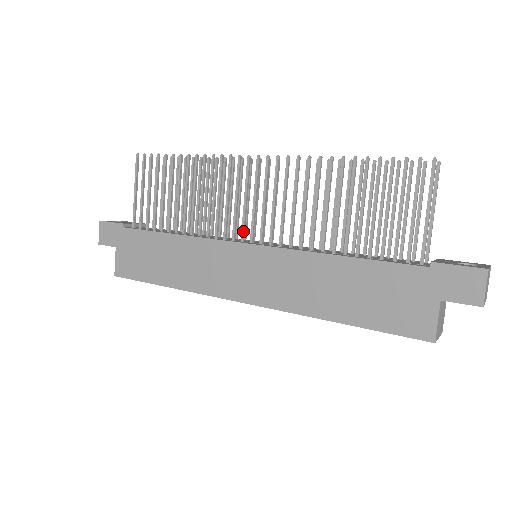
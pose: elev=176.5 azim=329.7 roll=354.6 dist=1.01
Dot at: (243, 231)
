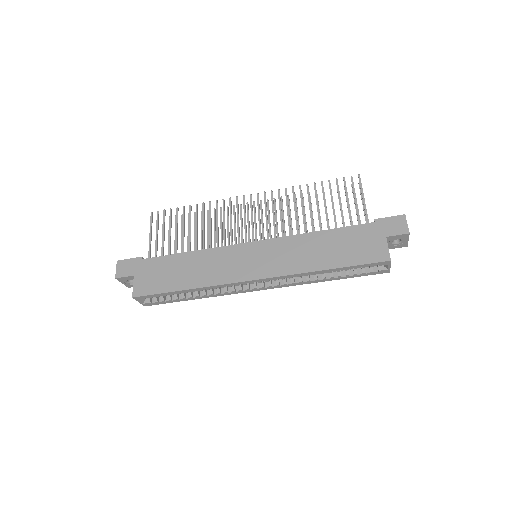
Dot at: (246, 238)
